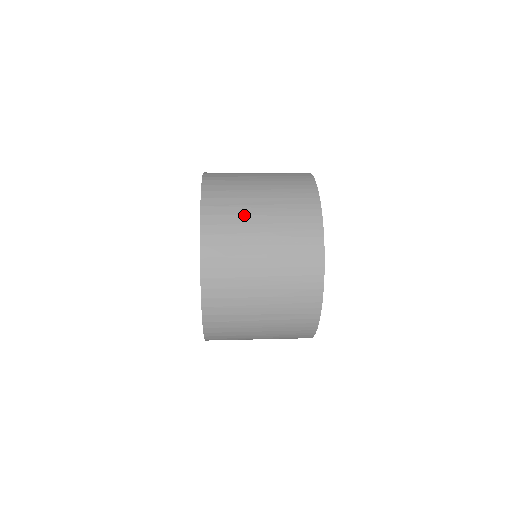
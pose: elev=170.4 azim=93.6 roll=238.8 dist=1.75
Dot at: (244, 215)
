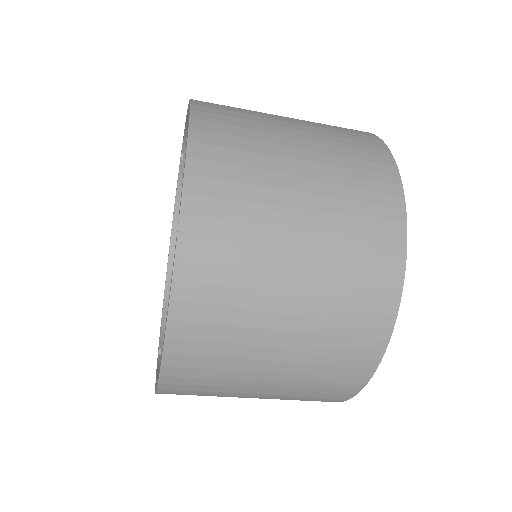
Dot at: (266, 227)
